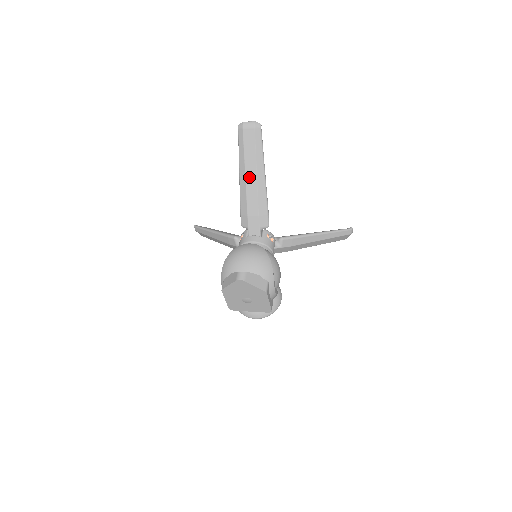
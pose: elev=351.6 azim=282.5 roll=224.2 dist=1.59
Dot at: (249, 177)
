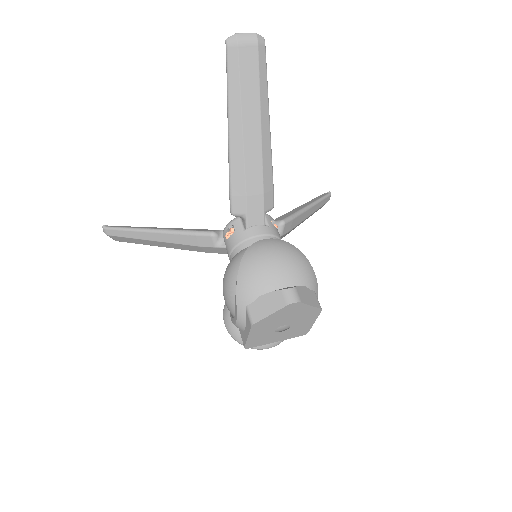
Dot at: (249, 131)
